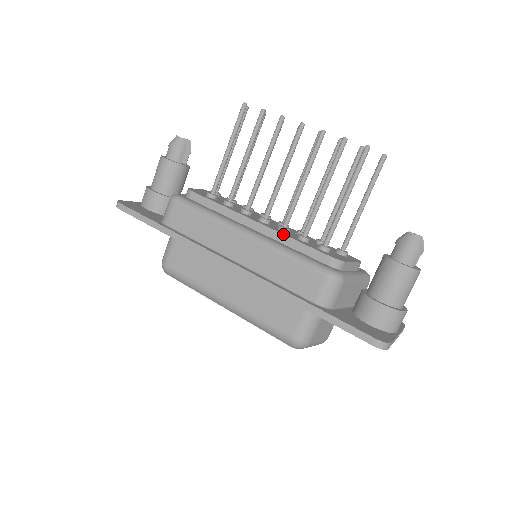
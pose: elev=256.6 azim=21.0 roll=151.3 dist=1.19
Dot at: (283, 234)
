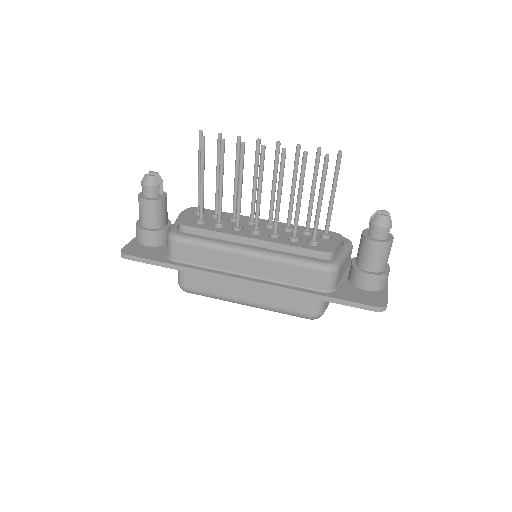
Dot at: (278, 243)
